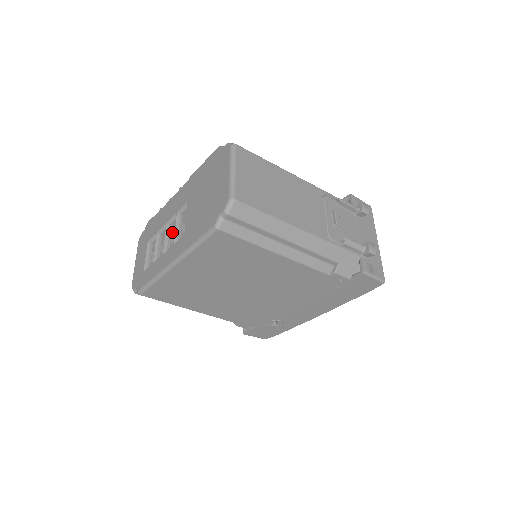
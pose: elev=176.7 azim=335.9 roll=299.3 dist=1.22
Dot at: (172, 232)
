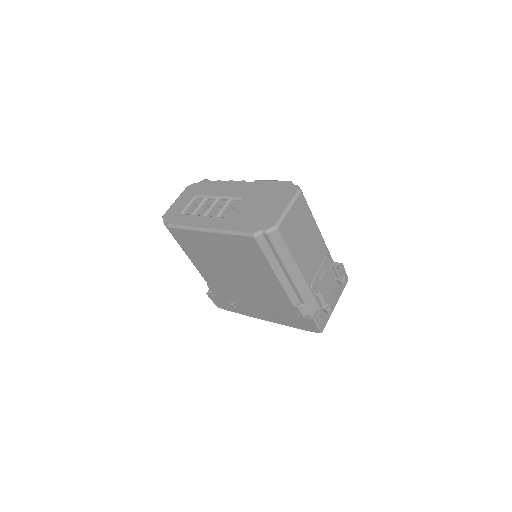
Dot at: (218, 205)
